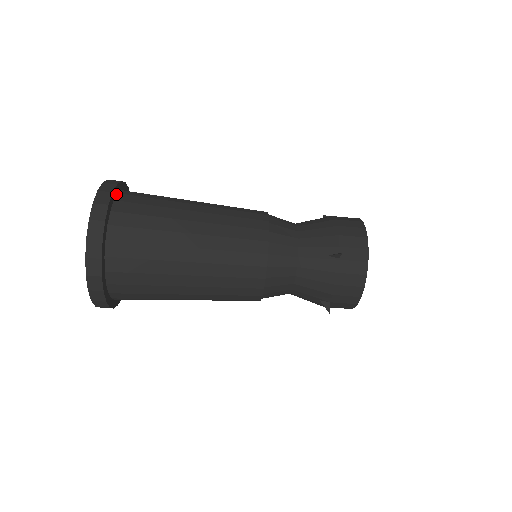
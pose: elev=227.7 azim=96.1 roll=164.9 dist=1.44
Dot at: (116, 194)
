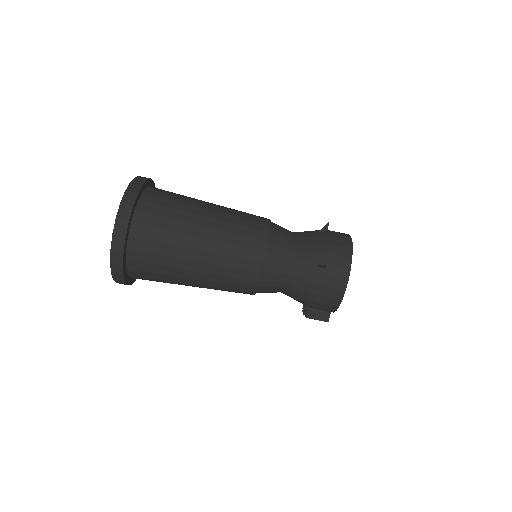
Dot at: occluded
